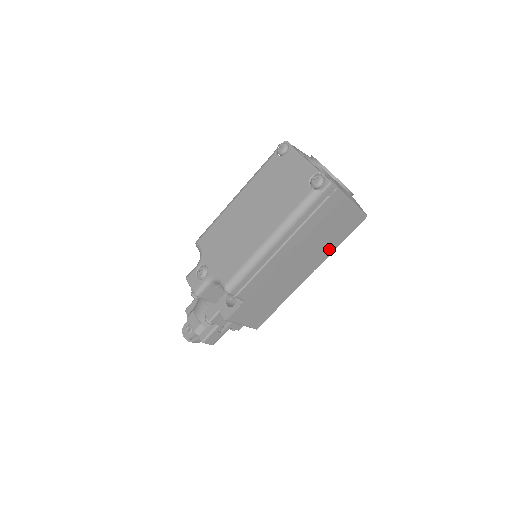
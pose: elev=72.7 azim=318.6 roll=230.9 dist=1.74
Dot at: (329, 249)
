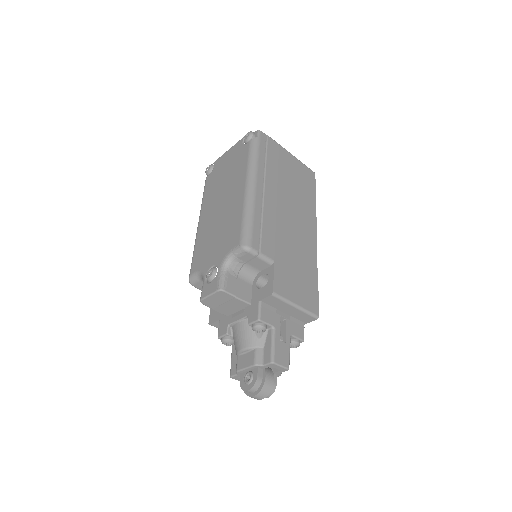
Dot at: (310, 205)
